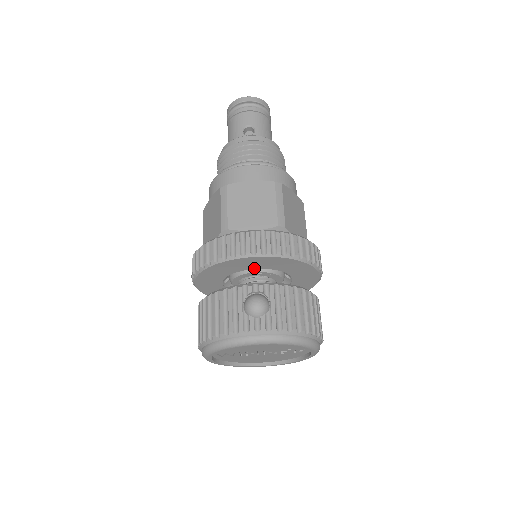
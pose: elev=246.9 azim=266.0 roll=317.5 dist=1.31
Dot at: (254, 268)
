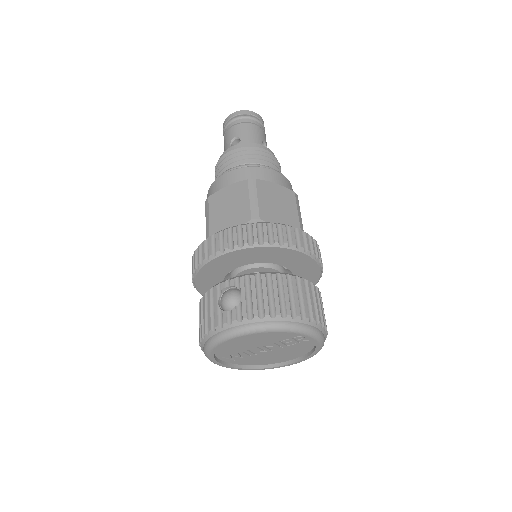
Dot at: (238, 266)
